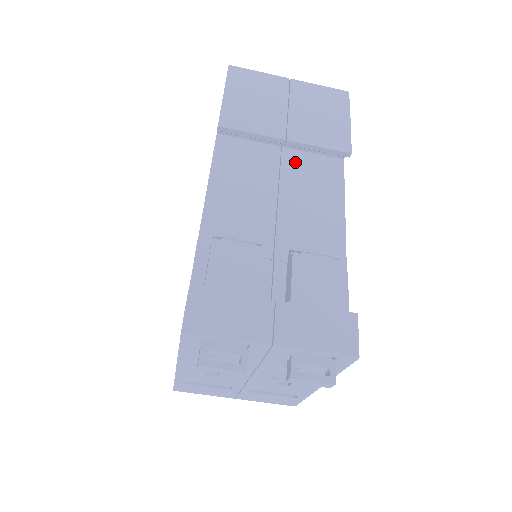
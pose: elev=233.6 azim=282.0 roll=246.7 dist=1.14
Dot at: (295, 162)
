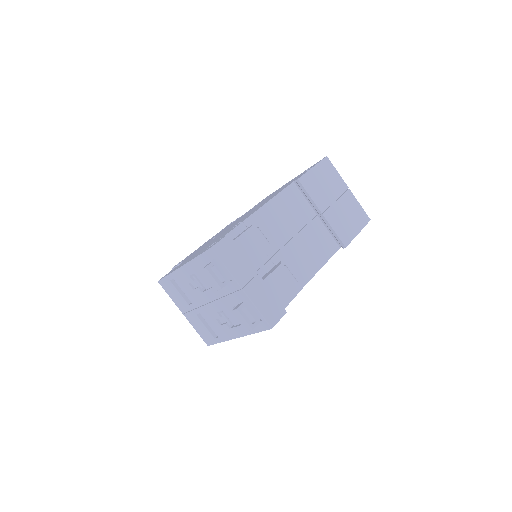
Dot at: (317, 227)
